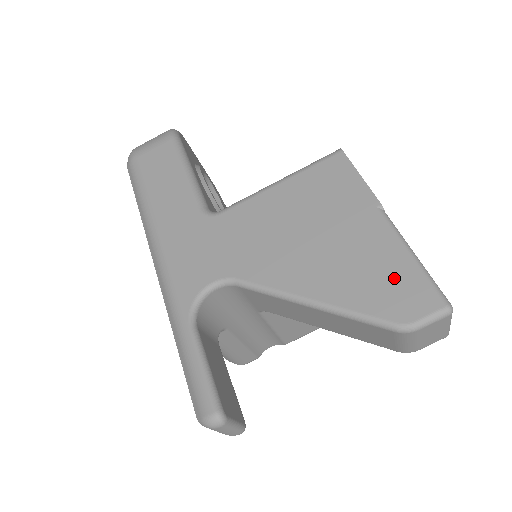
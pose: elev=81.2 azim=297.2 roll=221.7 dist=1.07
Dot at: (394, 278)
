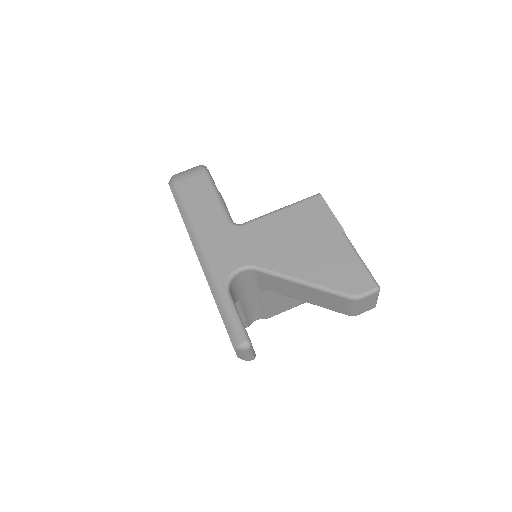
Dot at: (350, 271)
